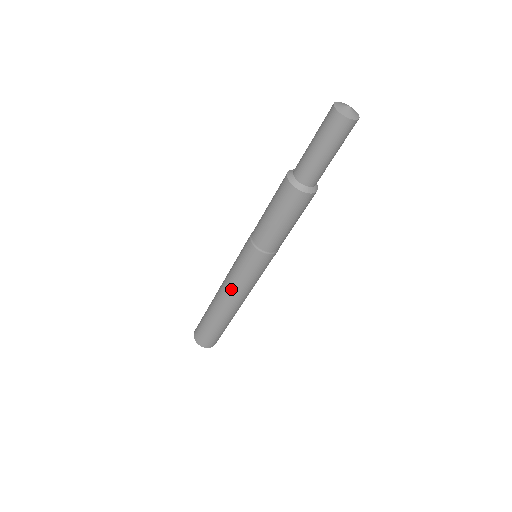
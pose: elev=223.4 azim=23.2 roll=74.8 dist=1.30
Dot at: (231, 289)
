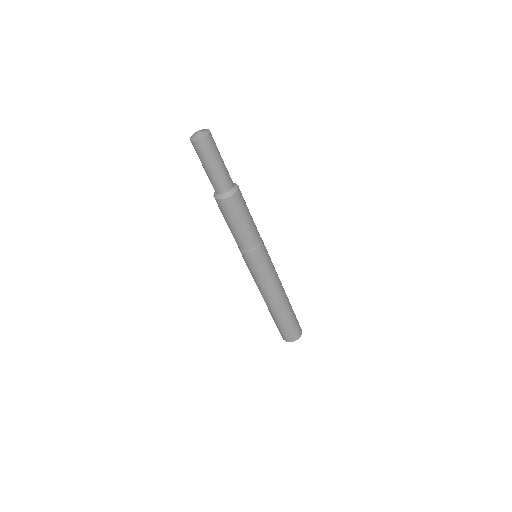
Dot at: (261, 289)
